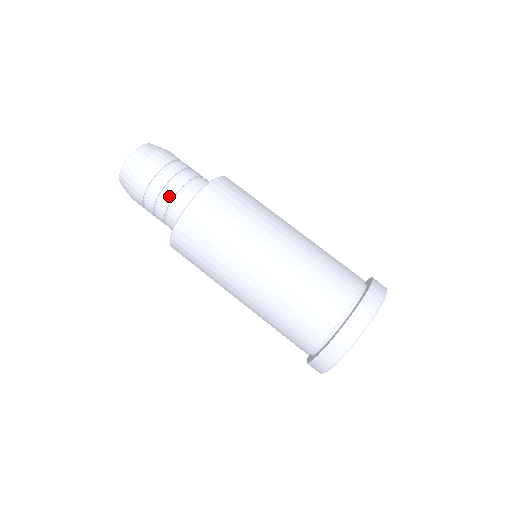
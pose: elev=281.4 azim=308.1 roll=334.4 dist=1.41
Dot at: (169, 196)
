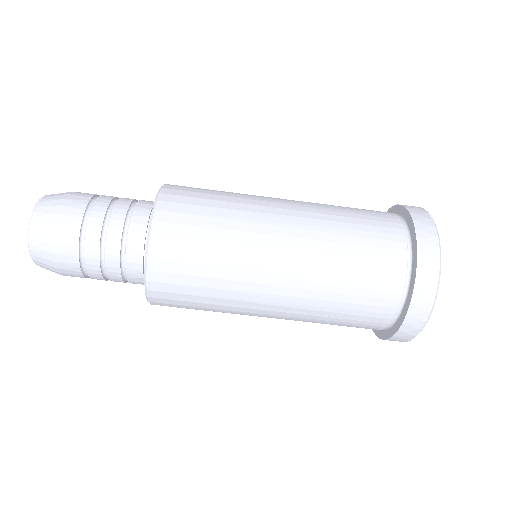
Dot at: occluded
